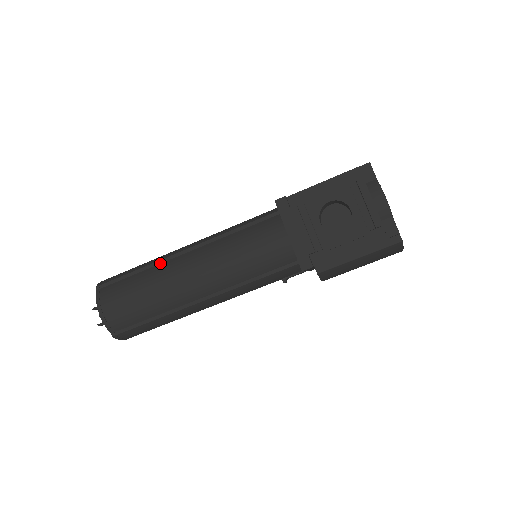
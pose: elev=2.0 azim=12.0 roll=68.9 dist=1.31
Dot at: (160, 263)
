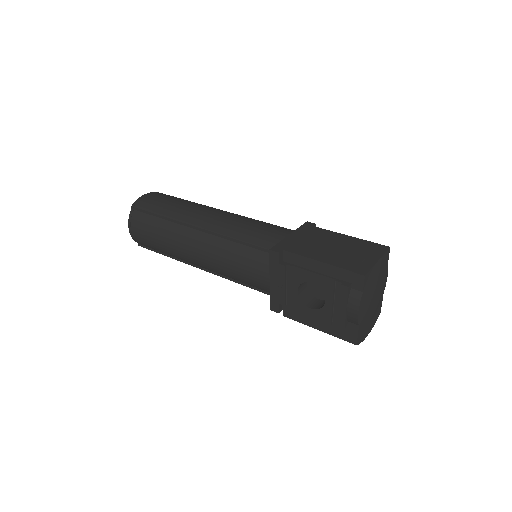
Dot at: (177, 223)
